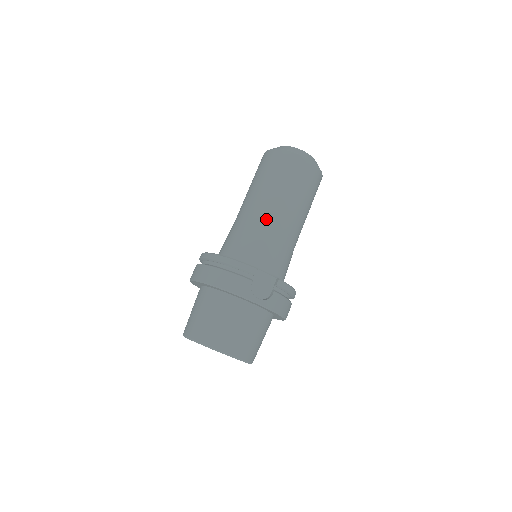
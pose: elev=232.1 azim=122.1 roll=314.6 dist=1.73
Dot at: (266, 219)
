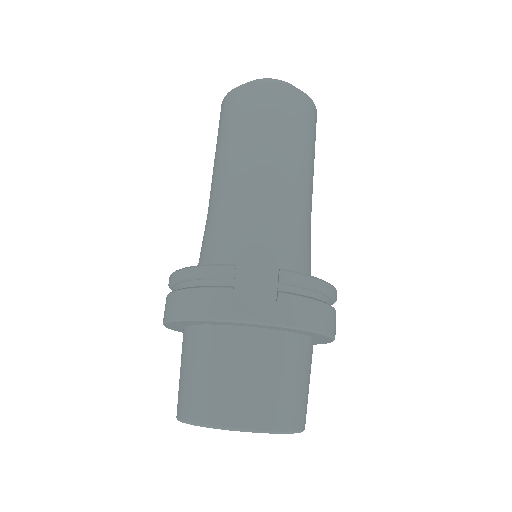
Dot at: (237, 190)
